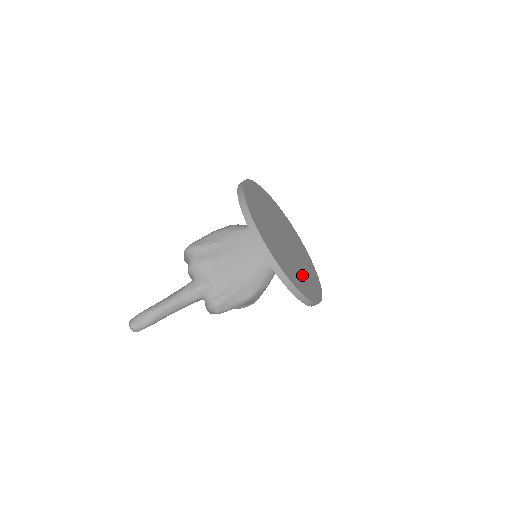
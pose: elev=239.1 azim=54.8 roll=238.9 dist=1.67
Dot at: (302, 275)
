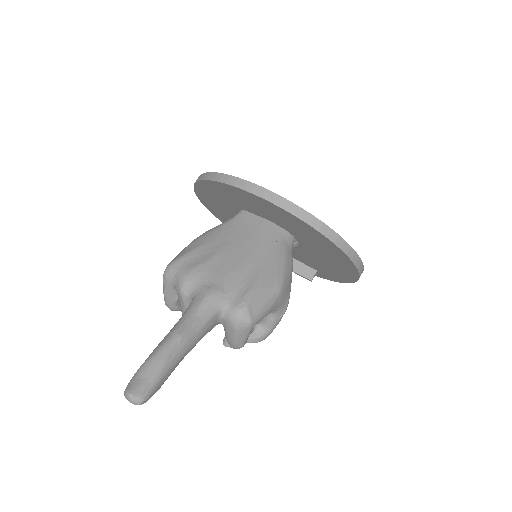
Dot at: occluded
